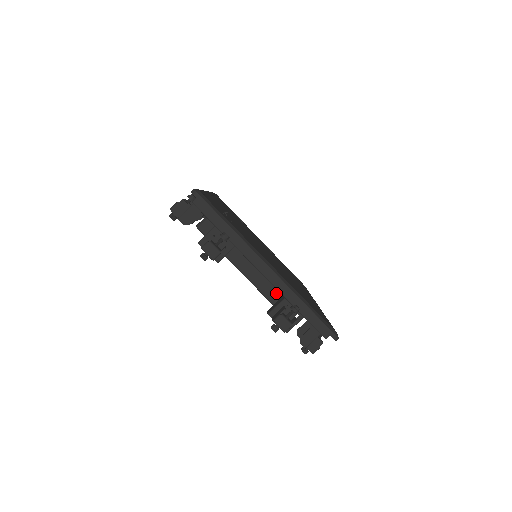
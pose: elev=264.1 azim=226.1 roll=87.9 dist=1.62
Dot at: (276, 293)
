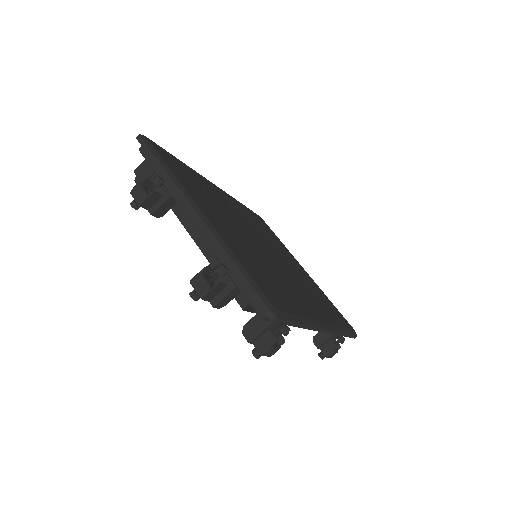
Dot at: occluded
